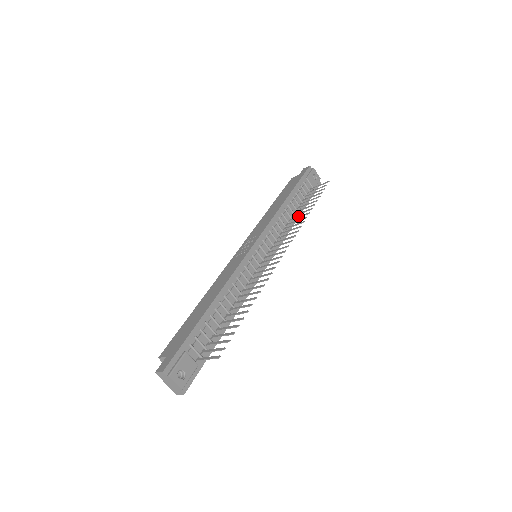
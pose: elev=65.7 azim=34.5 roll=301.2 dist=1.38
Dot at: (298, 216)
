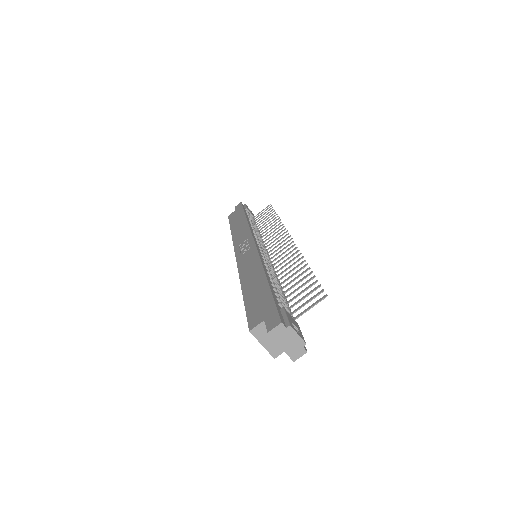
Dot at: (267, 226)
